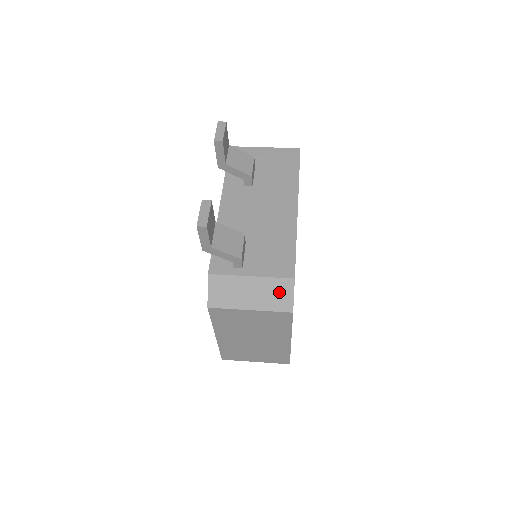
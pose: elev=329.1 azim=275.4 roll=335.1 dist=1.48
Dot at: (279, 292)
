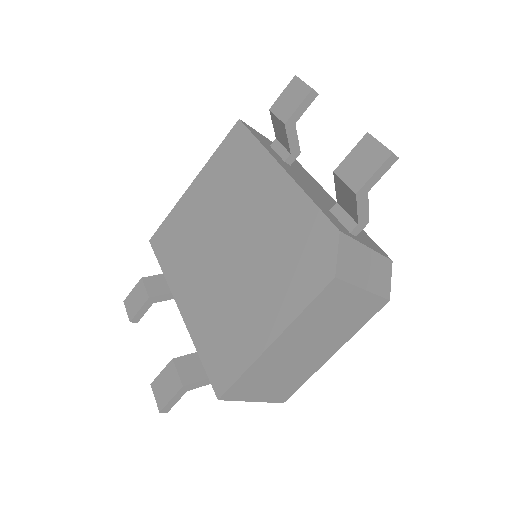
Dot at: (383, 273)
